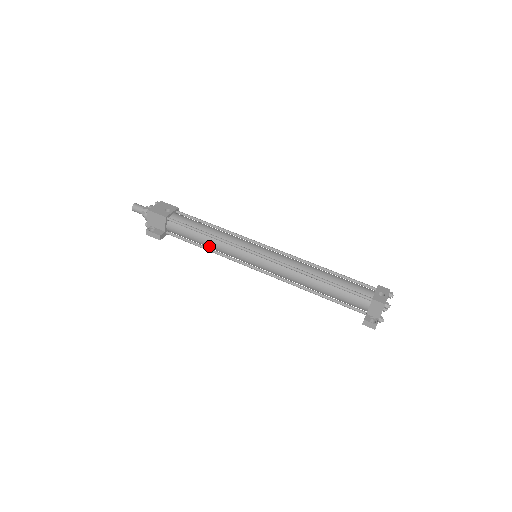
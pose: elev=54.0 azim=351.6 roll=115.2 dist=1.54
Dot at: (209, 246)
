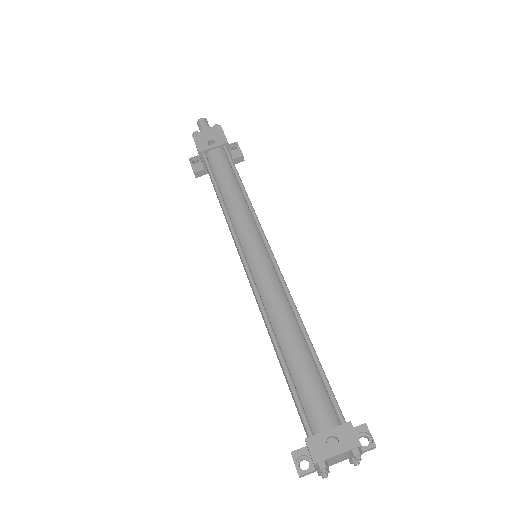
Dot at: occluded
